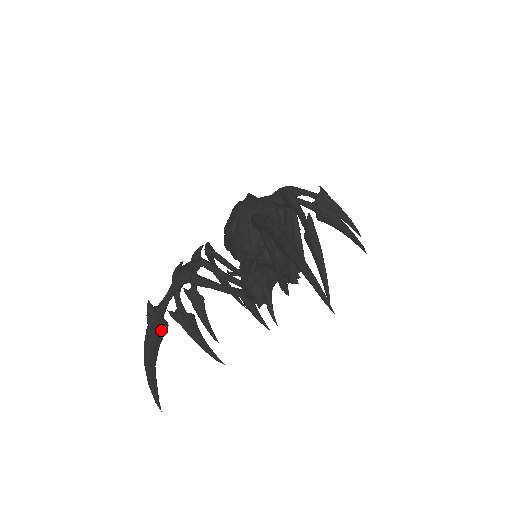
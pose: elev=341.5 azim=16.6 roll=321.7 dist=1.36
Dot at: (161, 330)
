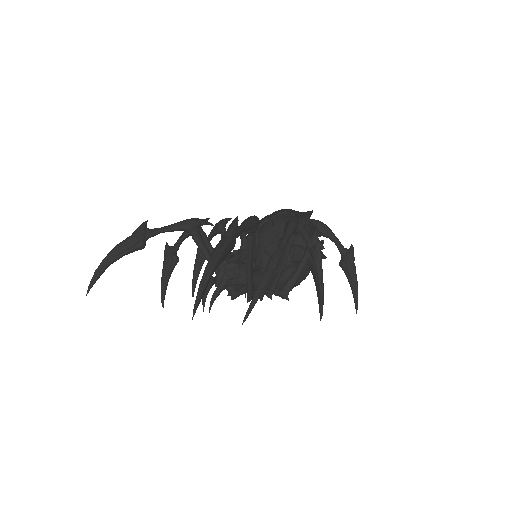
Dot at: (135, 246)
